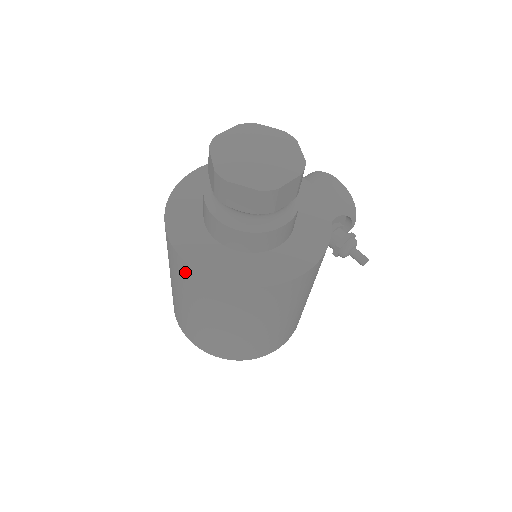
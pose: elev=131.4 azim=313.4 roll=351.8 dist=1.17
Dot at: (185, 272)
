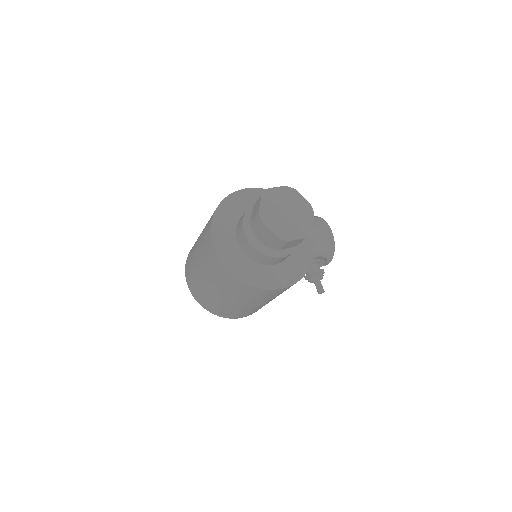
Dot at: (211, 253)
